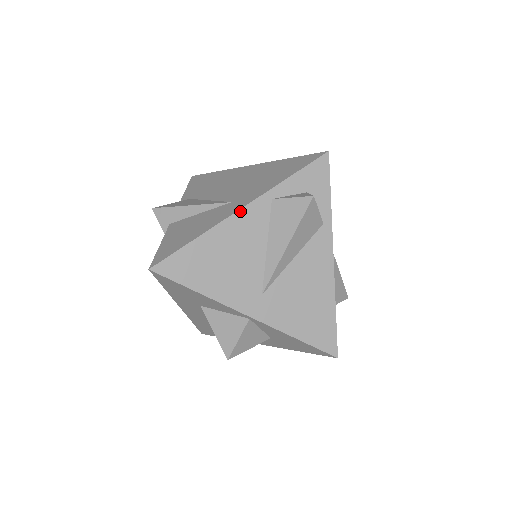
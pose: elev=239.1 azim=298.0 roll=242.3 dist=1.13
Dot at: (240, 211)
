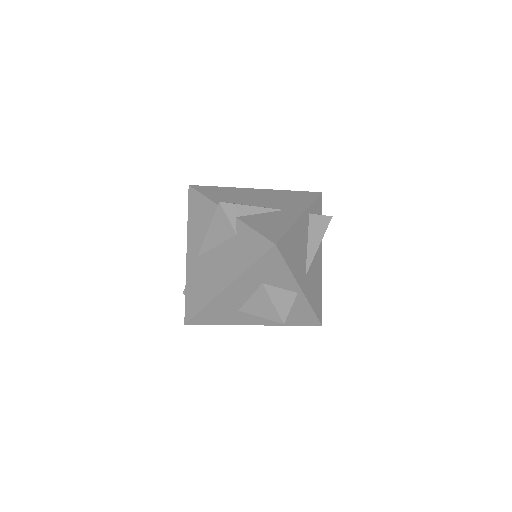
Dot at: (301, 216)
